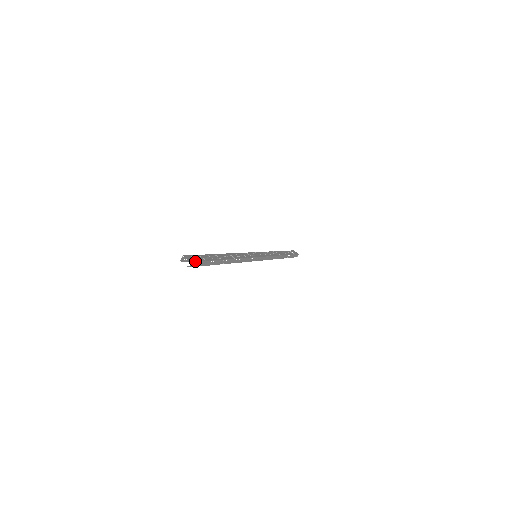
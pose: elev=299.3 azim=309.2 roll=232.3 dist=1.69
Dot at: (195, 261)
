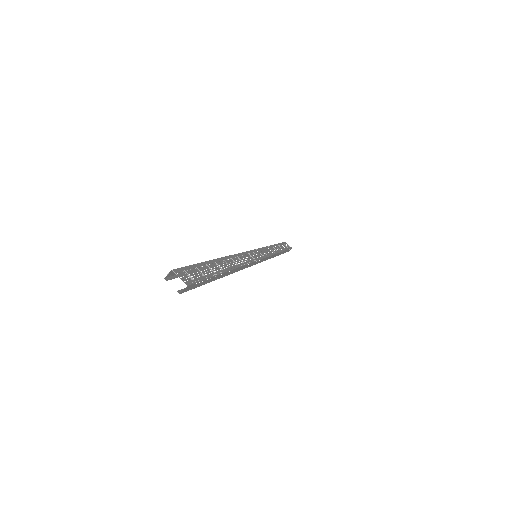
Dot at: (192, 282)
